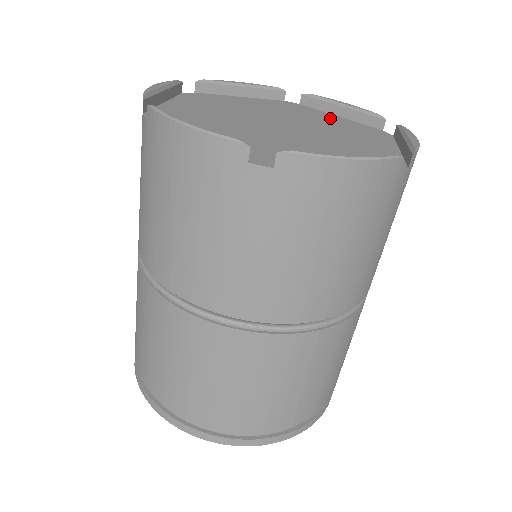
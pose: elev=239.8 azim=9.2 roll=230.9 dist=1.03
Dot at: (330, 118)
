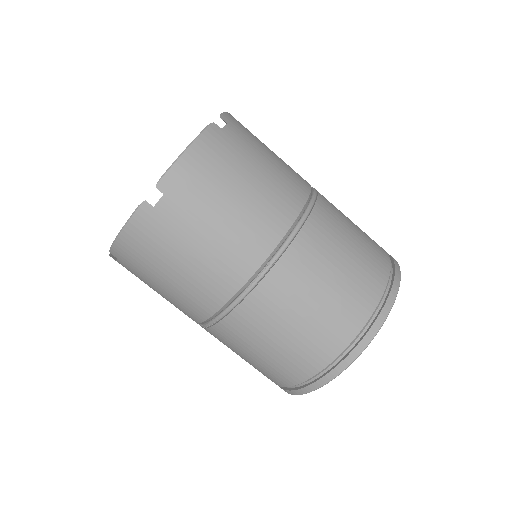
Dot at: occluded
